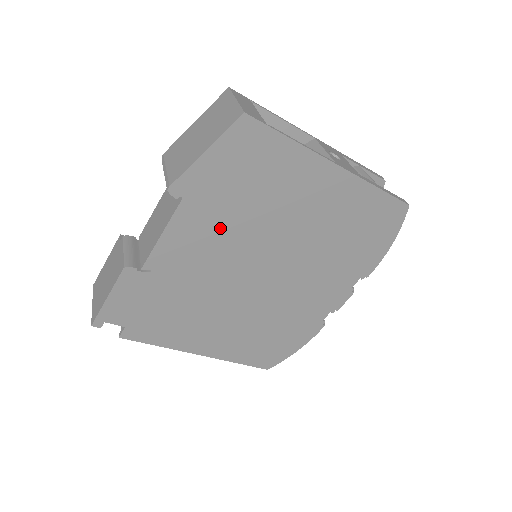
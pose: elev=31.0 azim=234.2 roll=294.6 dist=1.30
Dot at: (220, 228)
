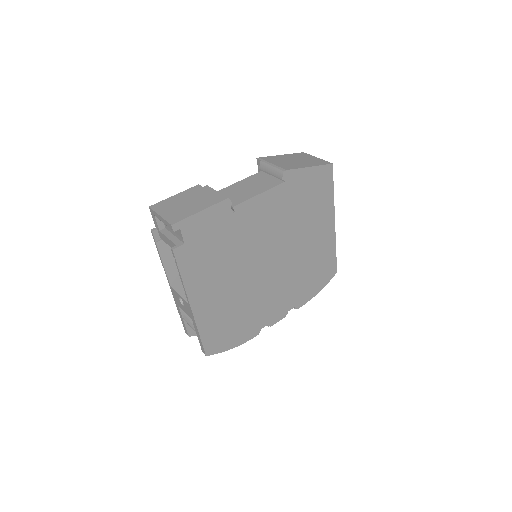
Dot at: (280, 215)
